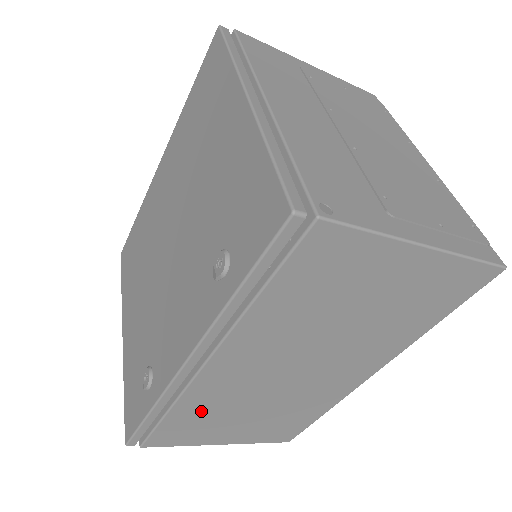
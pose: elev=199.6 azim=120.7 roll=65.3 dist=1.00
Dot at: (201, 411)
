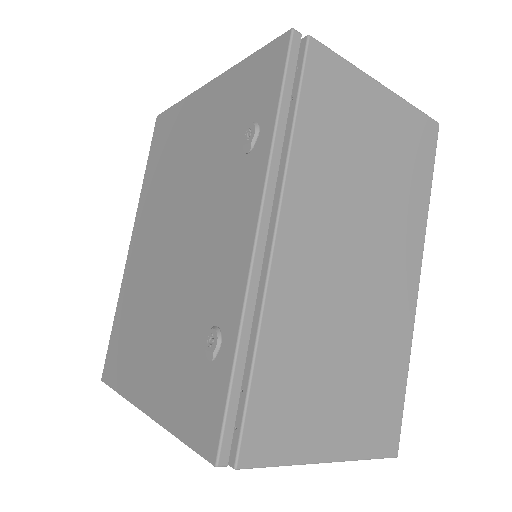
Dot at: (289, 353)
